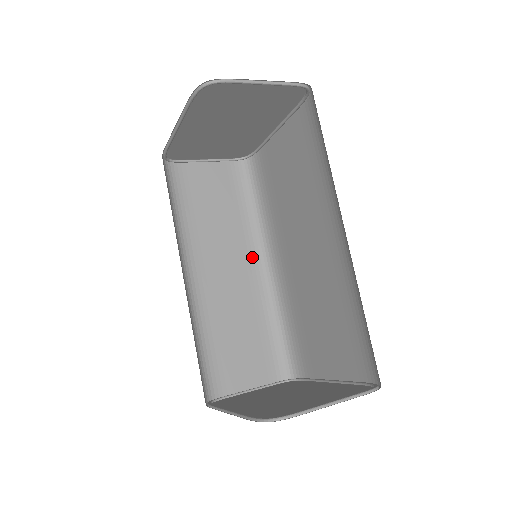
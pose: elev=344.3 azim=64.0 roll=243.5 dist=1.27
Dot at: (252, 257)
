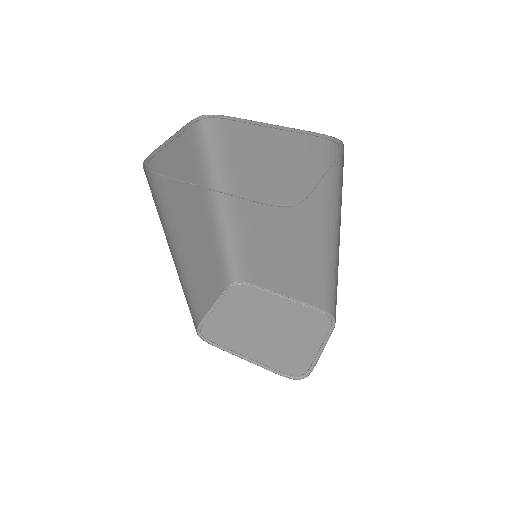
Dot at: (209, 211)
